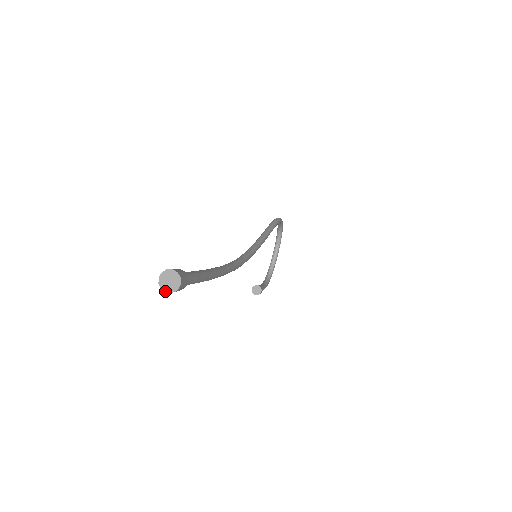
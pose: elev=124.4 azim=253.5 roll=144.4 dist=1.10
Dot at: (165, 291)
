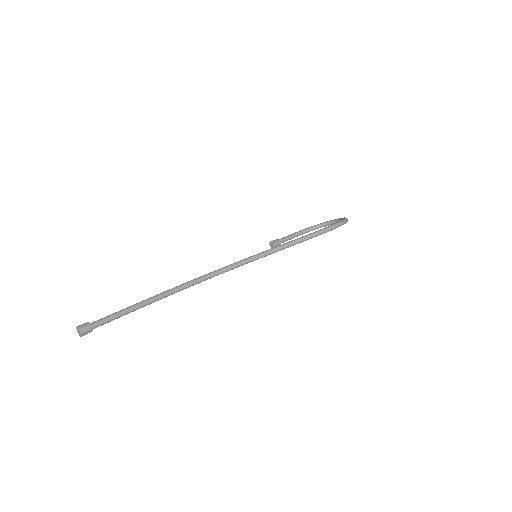
Dot at: (77, 330)
